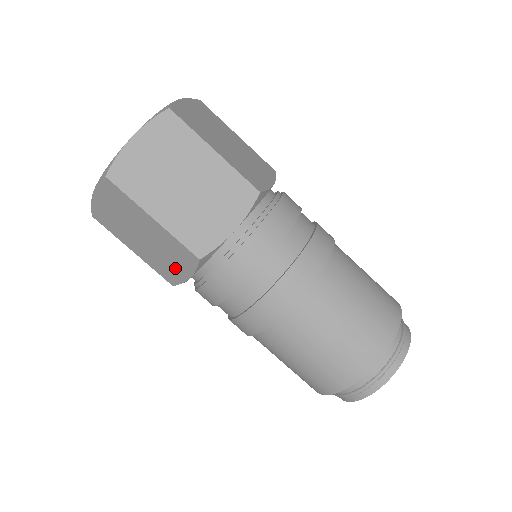
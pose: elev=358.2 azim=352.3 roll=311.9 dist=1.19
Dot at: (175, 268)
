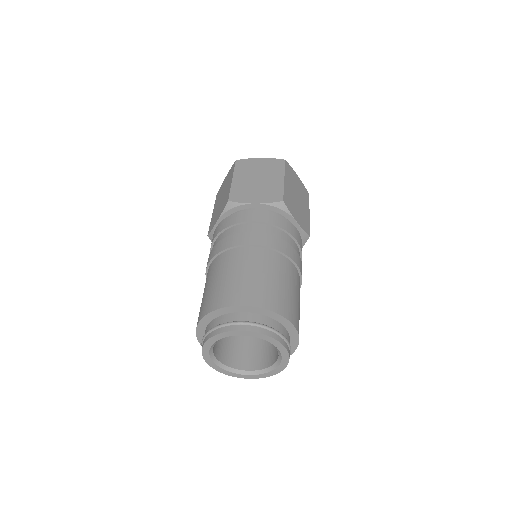
Dot at: (253, 196)
